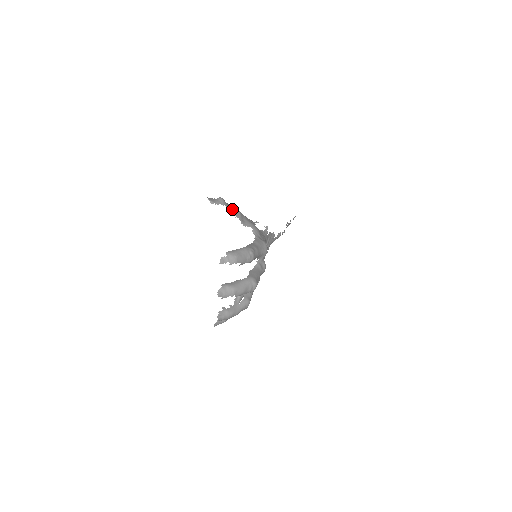
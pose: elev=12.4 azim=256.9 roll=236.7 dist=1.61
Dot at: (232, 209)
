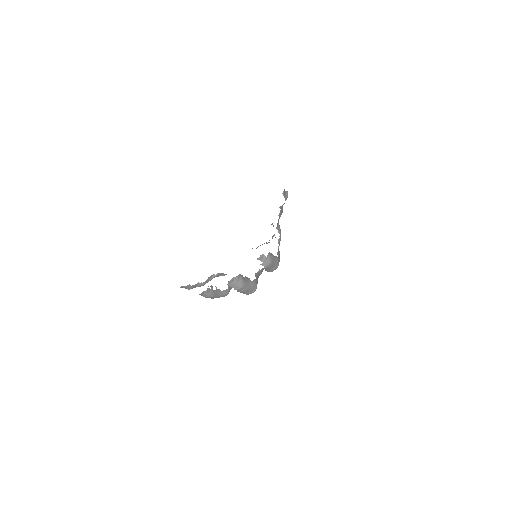
Dot at: (282, 207)
